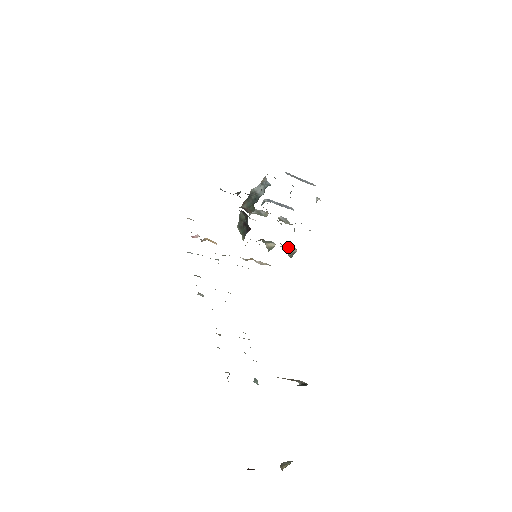
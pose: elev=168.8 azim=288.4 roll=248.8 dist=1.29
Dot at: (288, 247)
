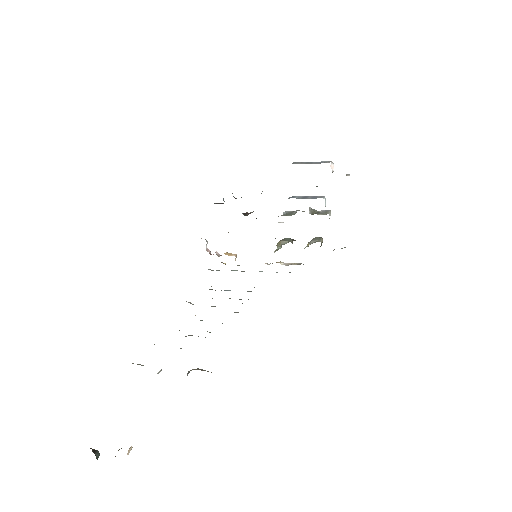
Dot at: (320, 239)
